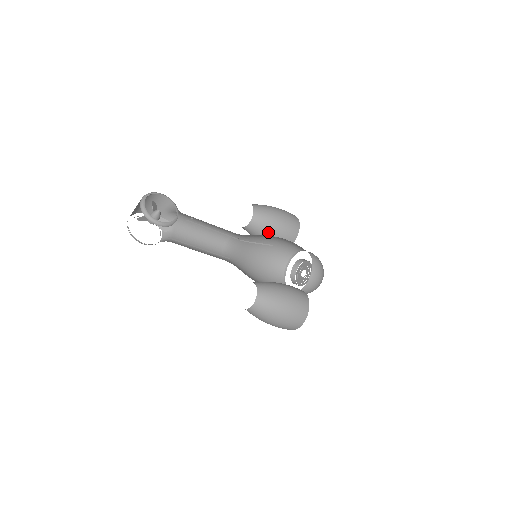
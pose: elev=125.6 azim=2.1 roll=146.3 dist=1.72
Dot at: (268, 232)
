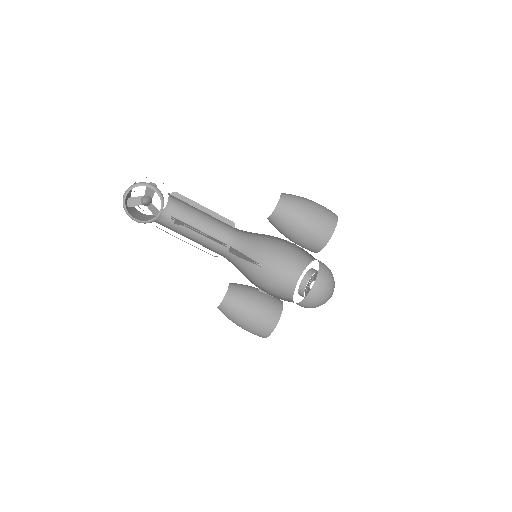
Dot at: (285, 235)
